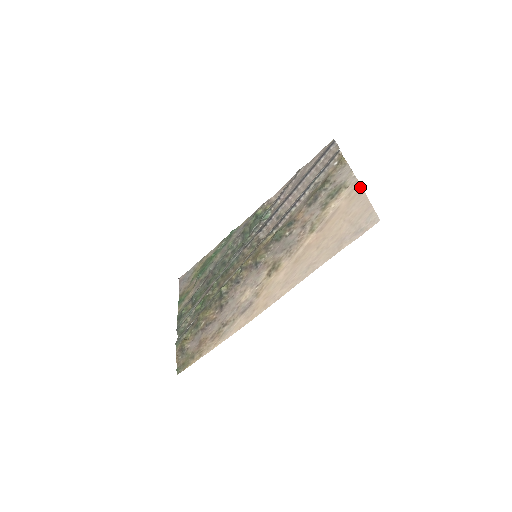
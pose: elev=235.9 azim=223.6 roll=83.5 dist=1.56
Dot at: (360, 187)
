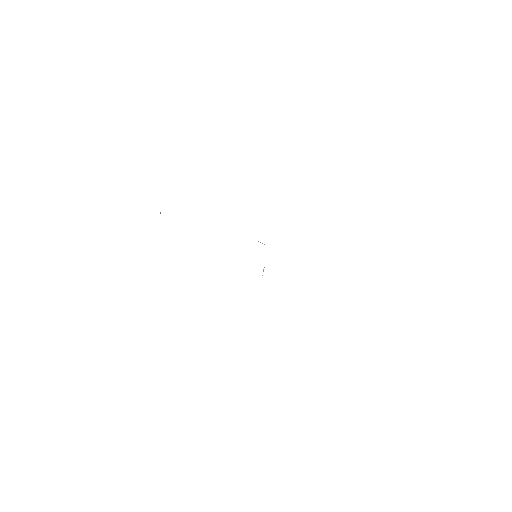
Dot at: occluded
